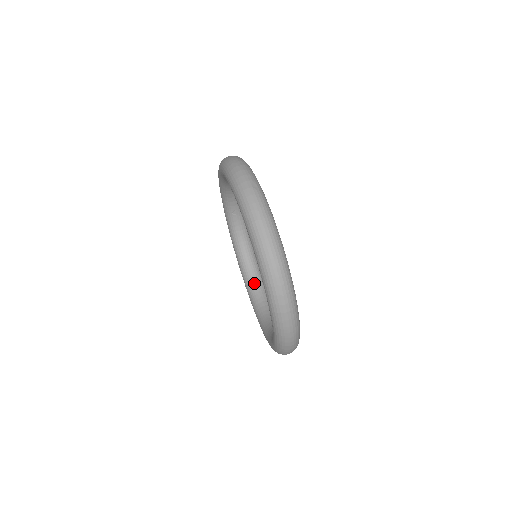
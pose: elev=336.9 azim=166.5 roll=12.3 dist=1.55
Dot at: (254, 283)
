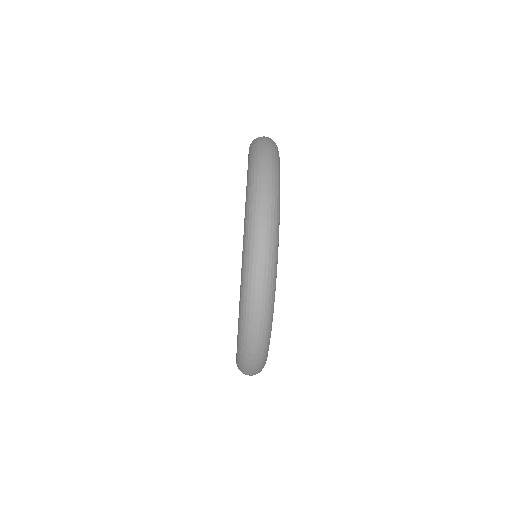
Dot at: occluded
